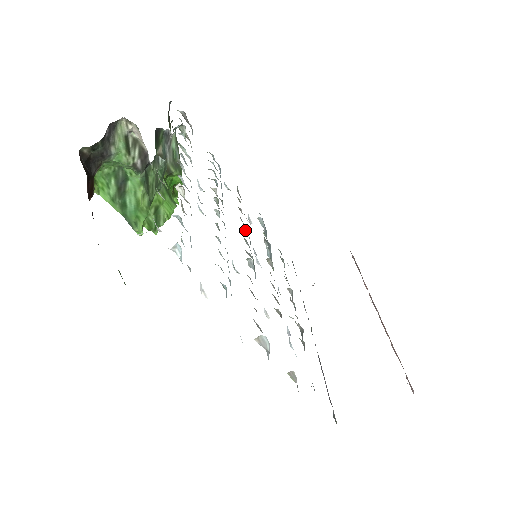
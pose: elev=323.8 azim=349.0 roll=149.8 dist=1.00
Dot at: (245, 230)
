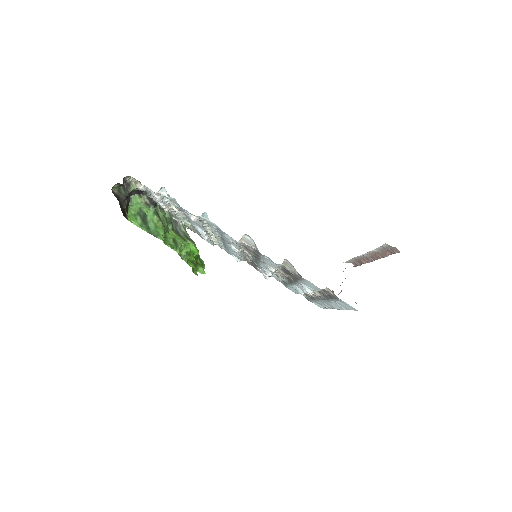
Dot at: occluded
